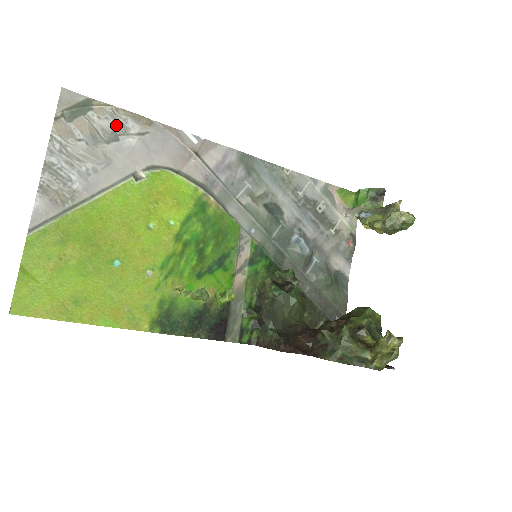
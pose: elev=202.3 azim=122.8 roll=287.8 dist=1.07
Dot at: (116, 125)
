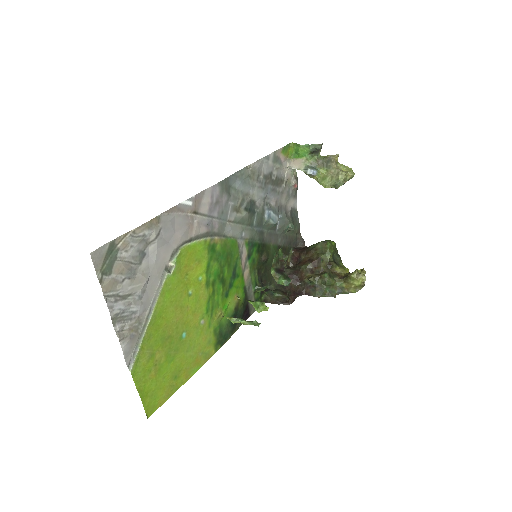
Dot at: (139, 245)
